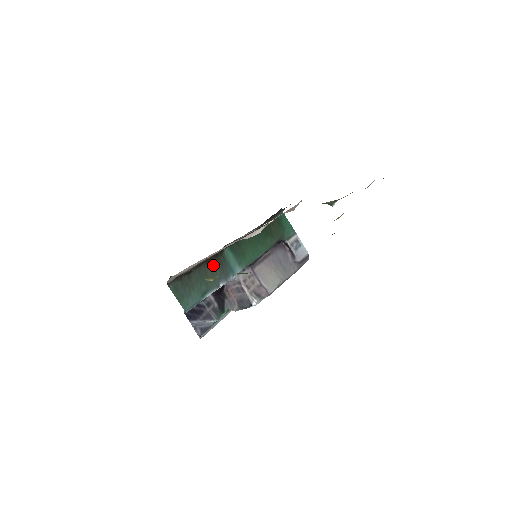
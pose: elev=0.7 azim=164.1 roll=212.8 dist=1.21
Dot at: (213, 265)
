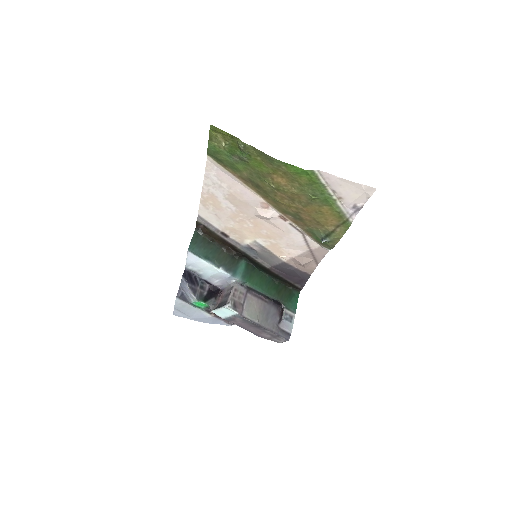
Dot at: (228, 256)
